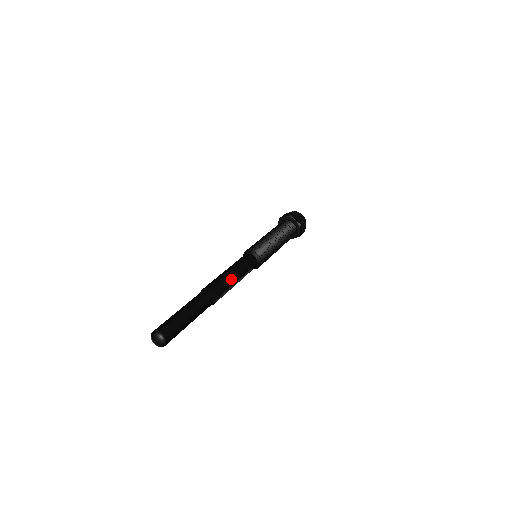
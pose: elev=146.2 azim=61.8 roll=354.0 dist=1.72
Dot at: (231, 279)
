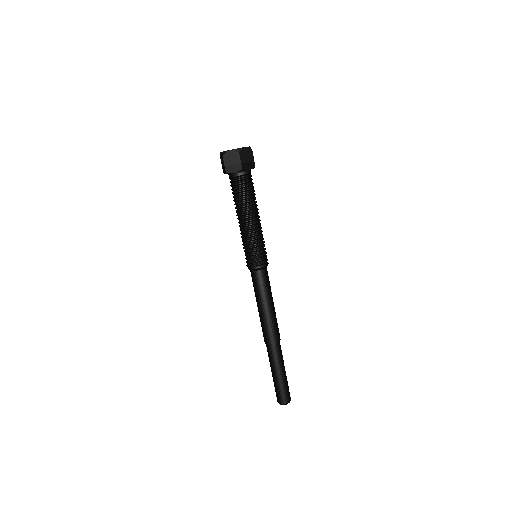
Dot at: (274, 314)
